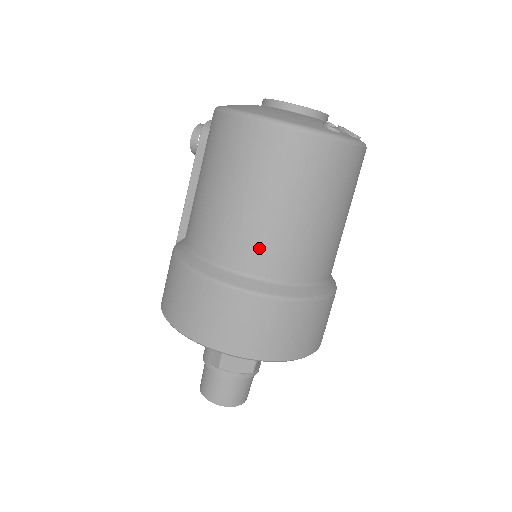
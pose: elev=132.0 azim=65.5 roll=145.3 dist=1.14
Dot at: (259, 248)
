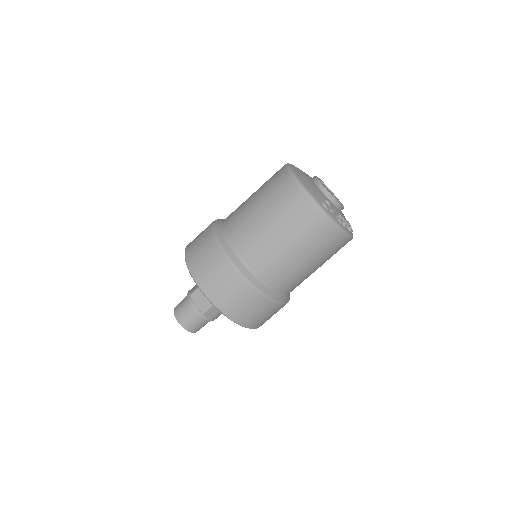
Dot at: (245, 234)
